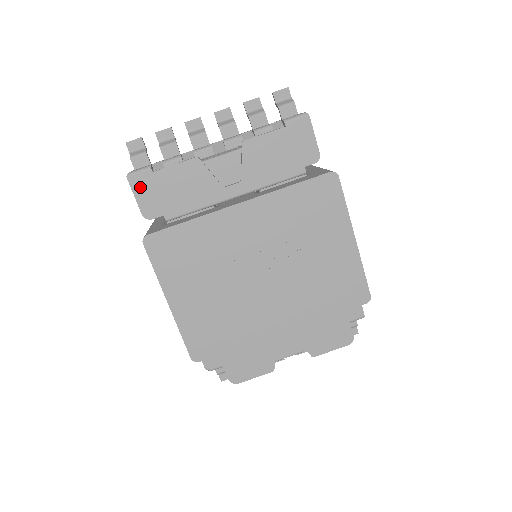
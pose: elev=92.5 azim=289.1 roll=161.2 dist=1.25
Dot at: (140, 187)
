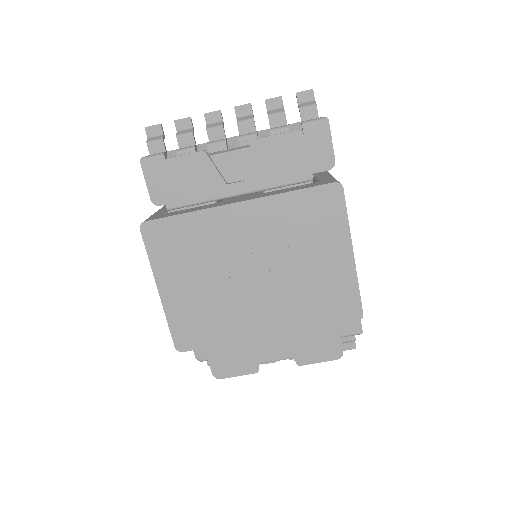
Dot at: (152, 173)
